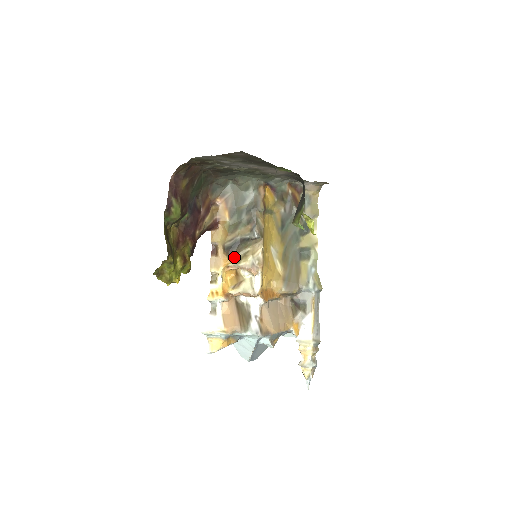
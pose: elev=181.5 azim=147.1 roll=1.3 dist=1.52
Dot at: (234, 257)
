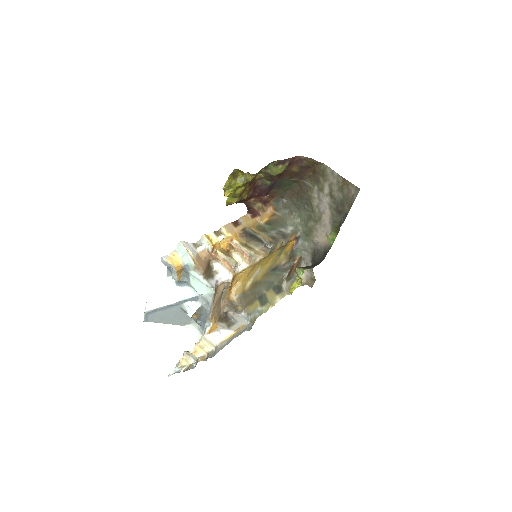
Dot at: (243, 240)
